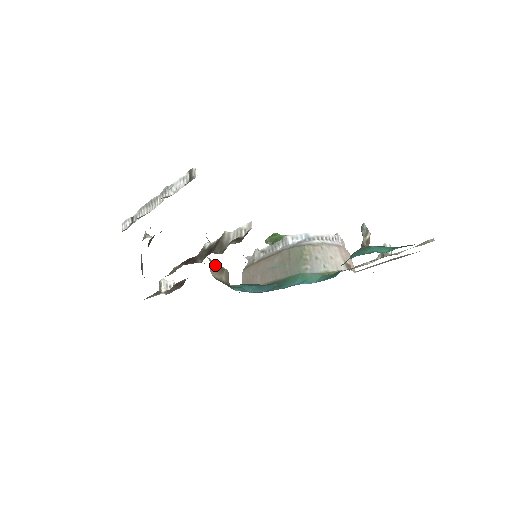
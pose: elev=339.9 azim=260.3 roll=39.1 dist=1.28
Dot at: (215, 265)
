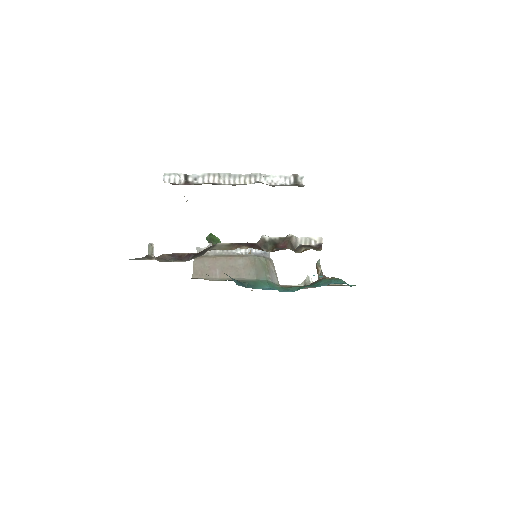
Dot at: occluded
